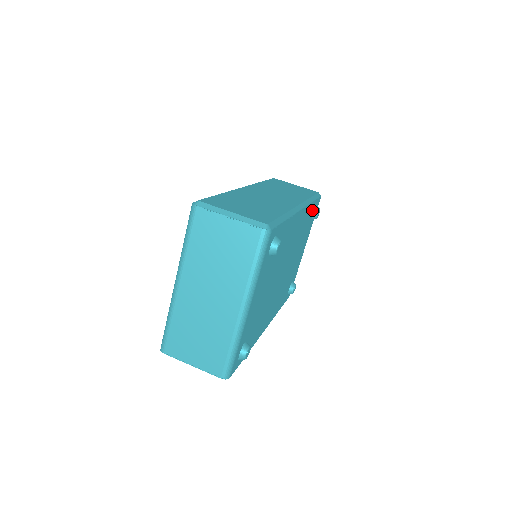
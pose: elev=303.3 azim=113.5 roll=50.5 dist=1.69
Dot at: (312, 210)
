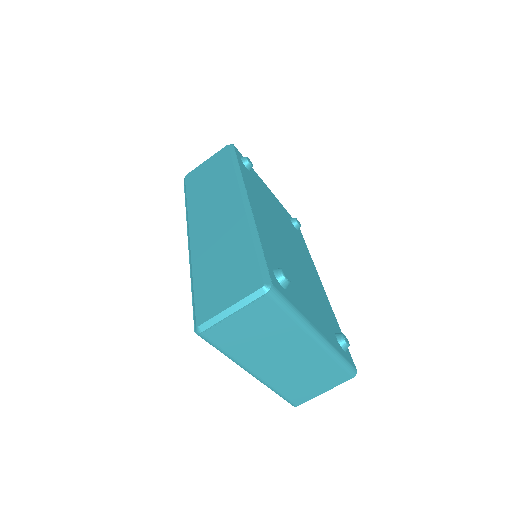
Dot at: occluded
